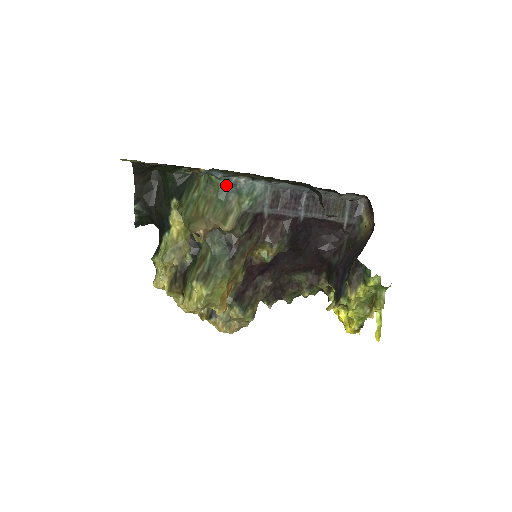
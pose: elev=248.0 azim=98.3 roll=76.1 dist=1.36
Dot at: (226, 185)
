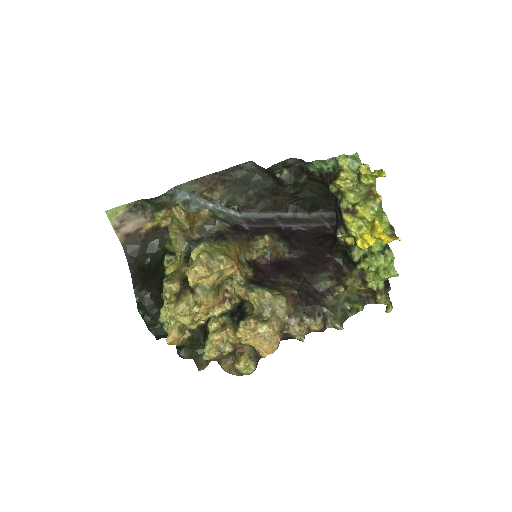
Dot at: (198, 210)
